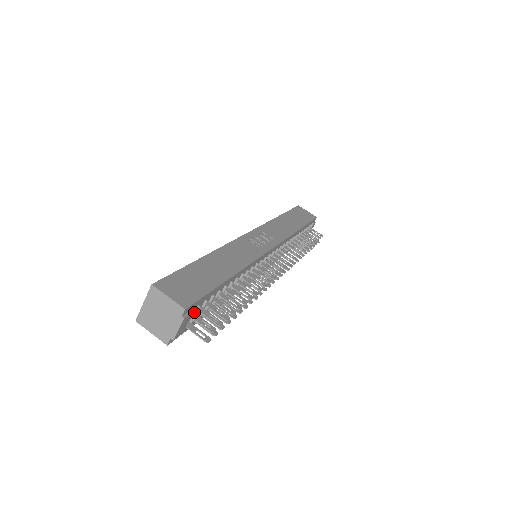
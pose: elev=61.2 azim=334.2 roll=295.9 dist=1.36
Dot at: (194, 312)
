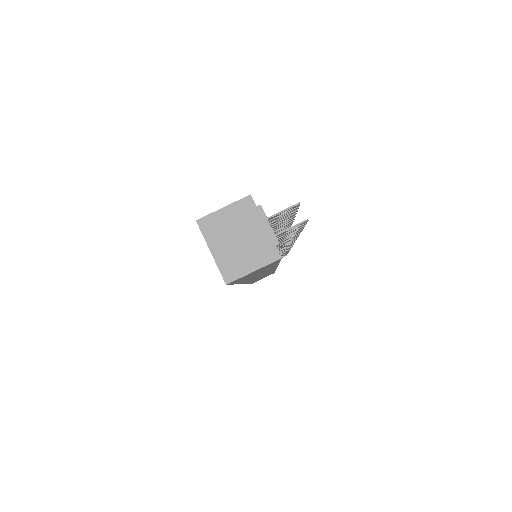
Dot at: occluded
